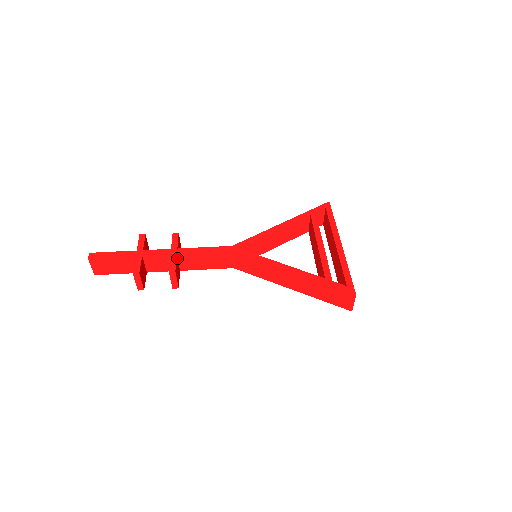
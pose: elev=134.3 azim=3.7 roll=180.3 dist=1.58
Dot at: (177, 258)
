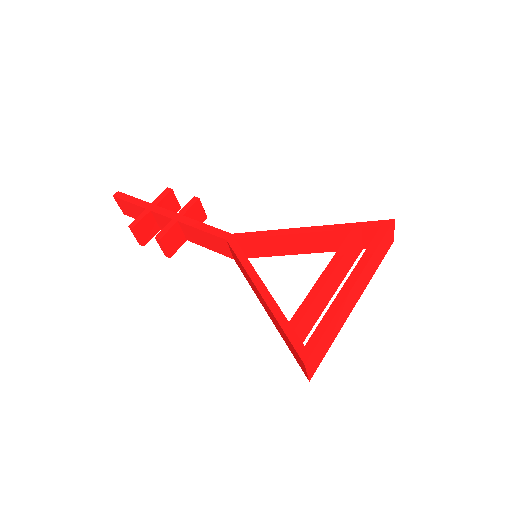
Dot at: (178, 226)
